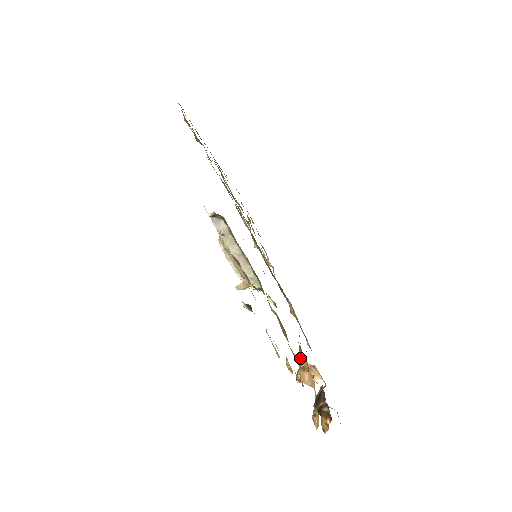
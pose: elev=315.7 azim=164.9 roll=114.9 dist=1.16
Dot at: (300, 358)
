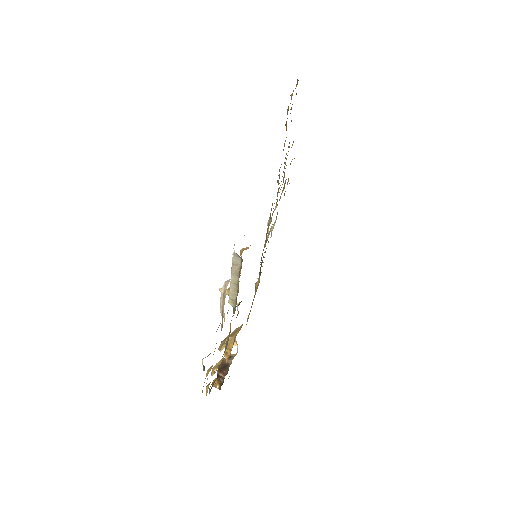
Dot at: (230, 344)
